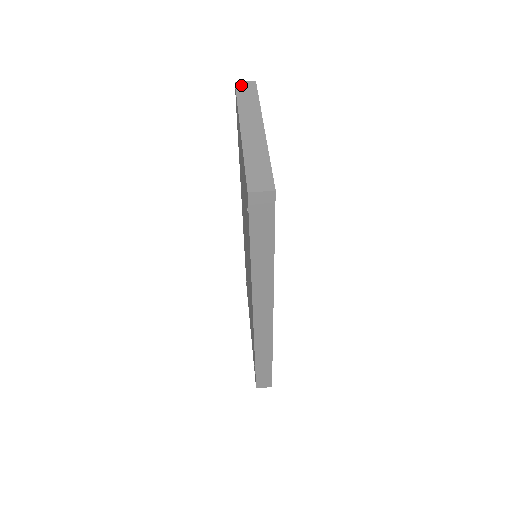
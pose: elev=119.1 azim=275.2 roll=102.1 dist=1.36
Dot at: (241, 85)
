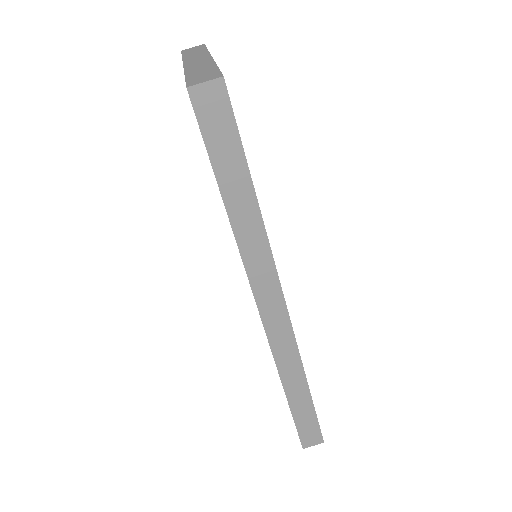
Dot at: (188, 49)
